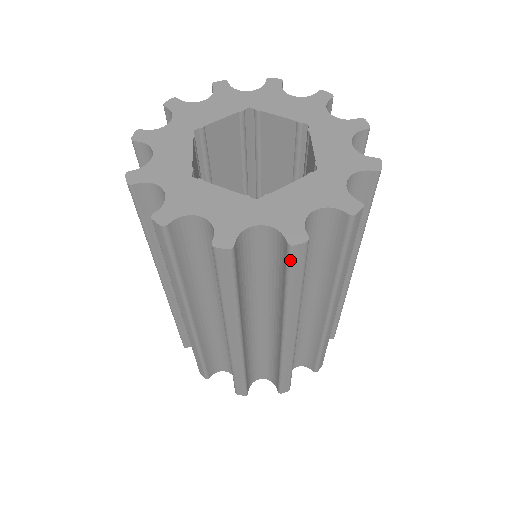
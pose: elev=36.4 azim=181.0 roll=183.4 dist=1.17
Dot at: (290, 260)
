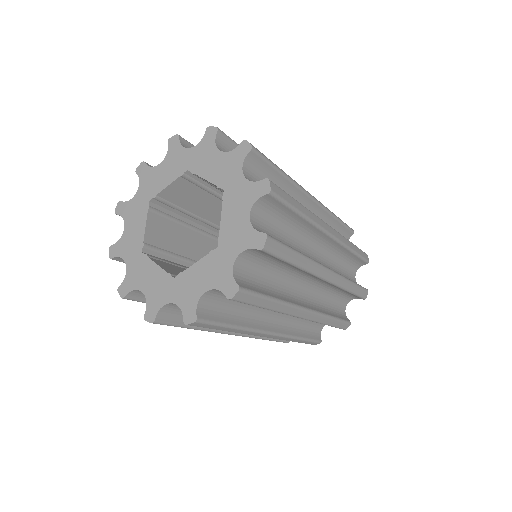
Dot at: (272, 253)
